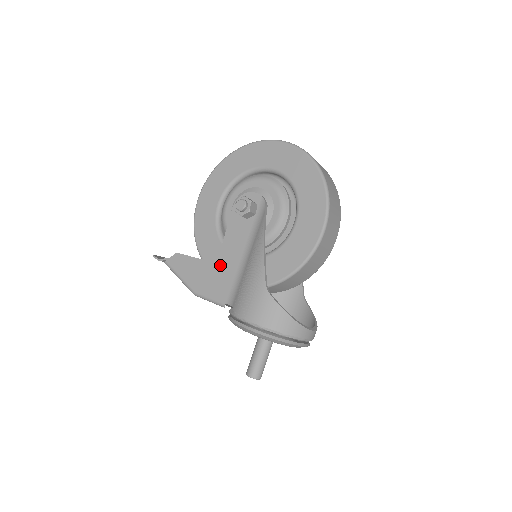
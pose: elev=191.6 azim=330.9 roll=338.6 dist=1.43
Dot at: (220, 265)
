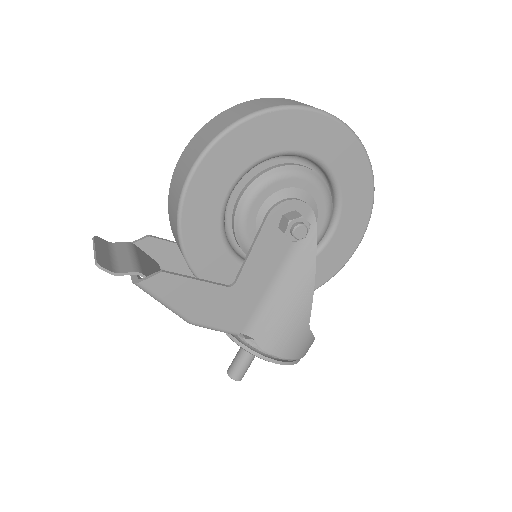
Dot at: (238, 291)
